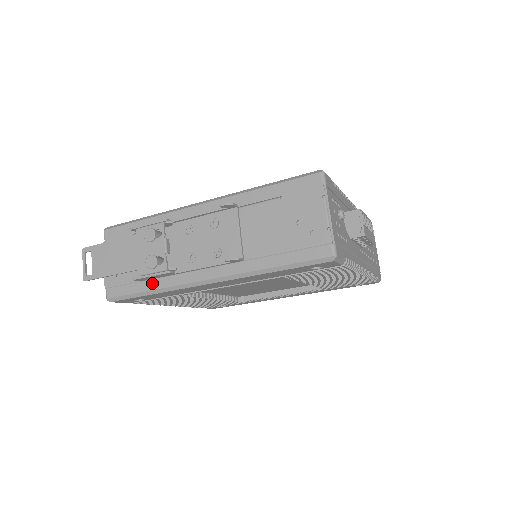
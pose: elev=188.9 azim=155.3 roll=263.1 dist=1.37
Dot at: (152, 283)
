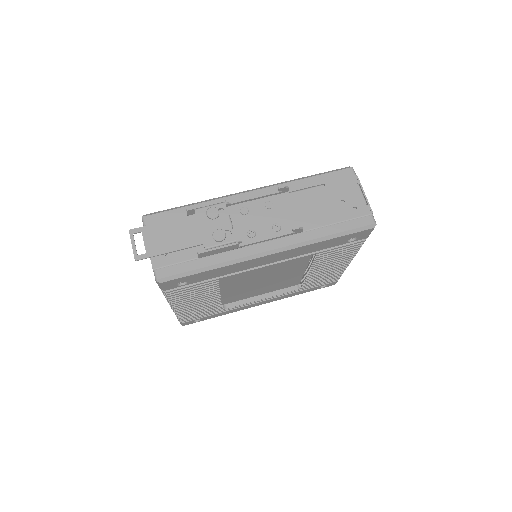
Dot at: (211, 259)
